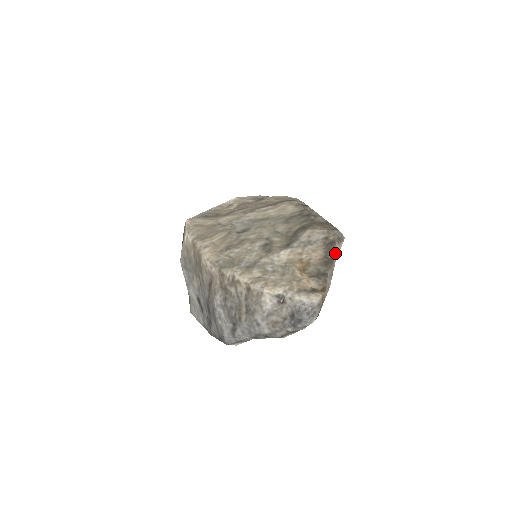
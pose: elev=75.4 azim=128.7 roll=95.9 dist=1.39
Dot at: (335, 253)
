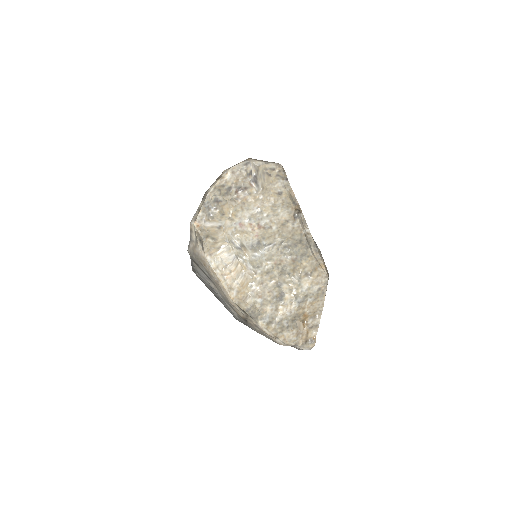
Dot at: occluded
